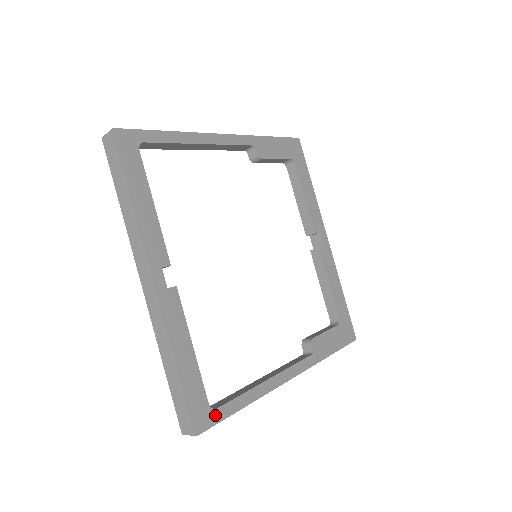
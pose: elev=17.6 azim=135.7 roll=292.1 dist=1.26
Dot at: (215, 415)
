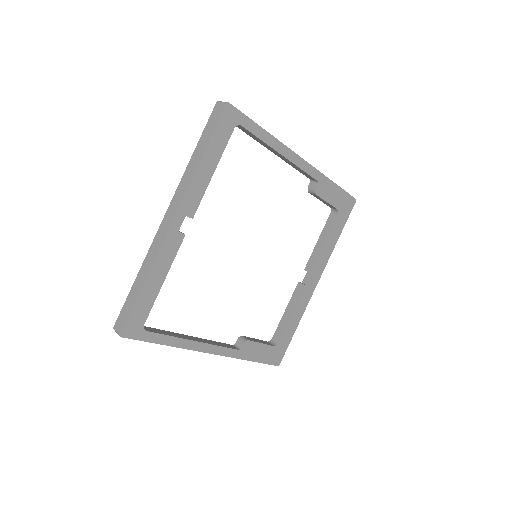
Dot at: (143, 334)
